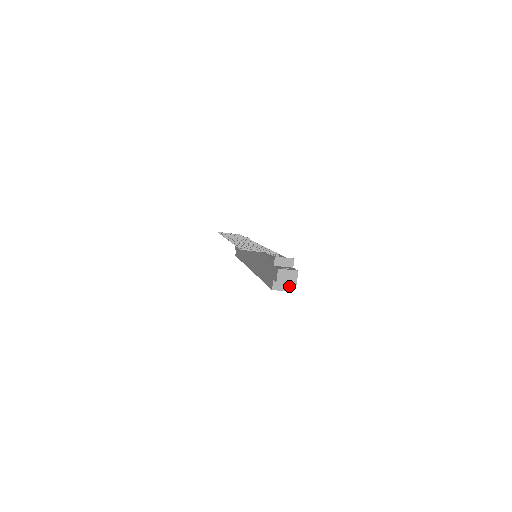
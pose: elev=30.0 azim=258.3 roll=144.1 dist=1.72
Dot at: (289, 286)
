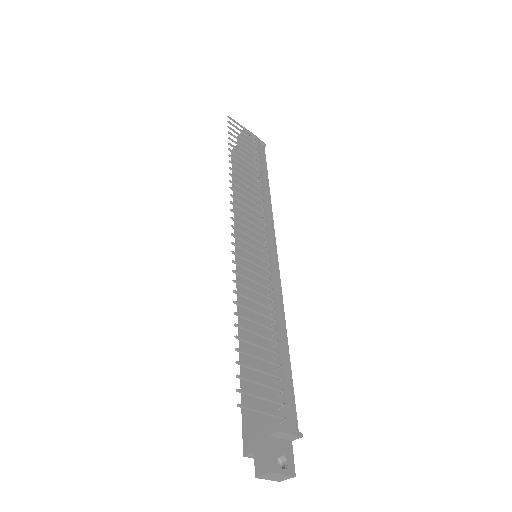
Dot at: occluded
